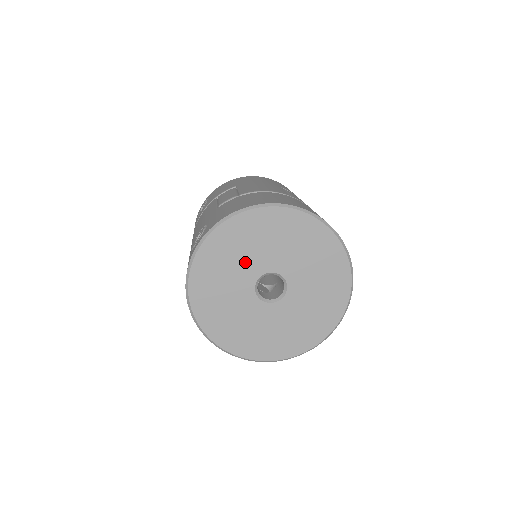
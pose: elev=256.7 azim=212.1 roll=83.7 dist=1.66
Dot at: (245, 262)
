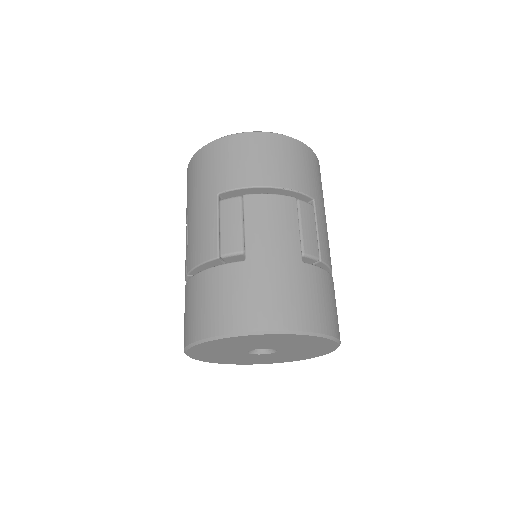
Dot at: (228, 354)
